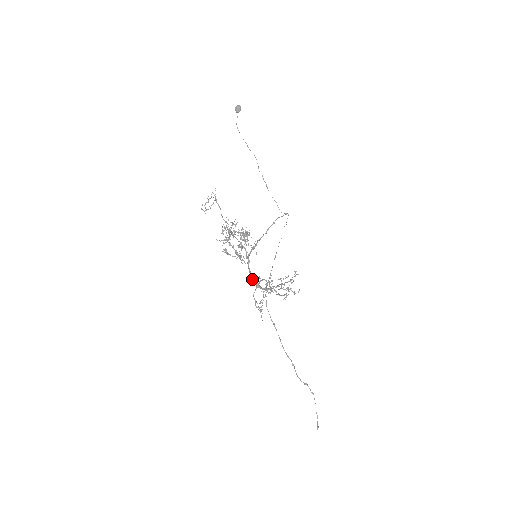
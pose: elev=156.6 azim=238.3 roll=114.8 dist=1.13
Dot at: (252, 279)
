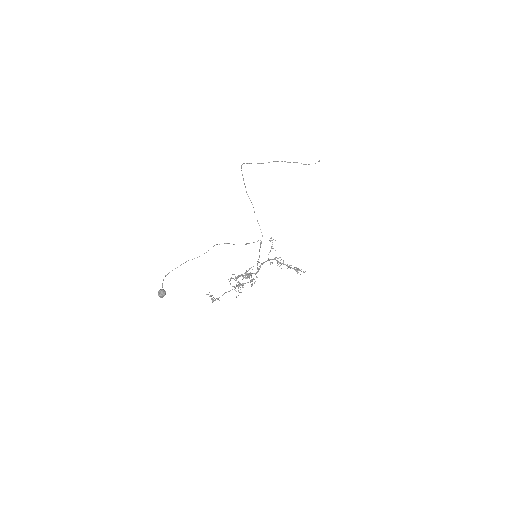
Dot at: occluded
